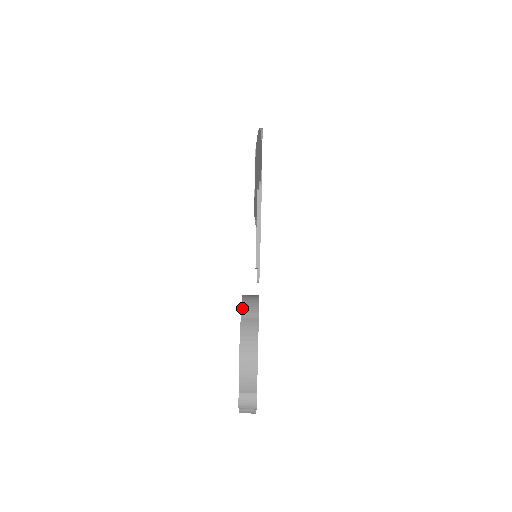
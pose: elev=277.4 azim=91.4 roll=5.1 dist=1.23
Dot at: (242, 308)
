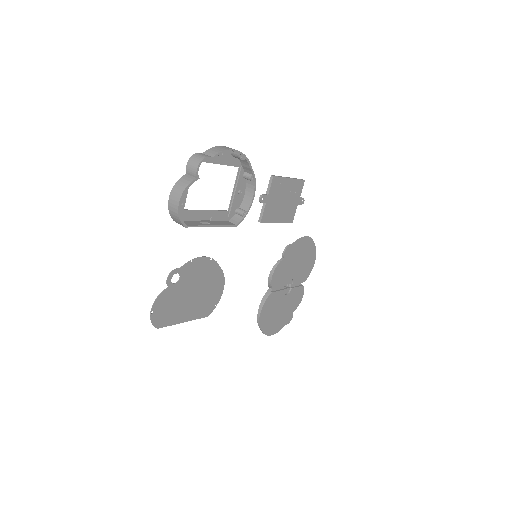
Dot at: (245, 170)
